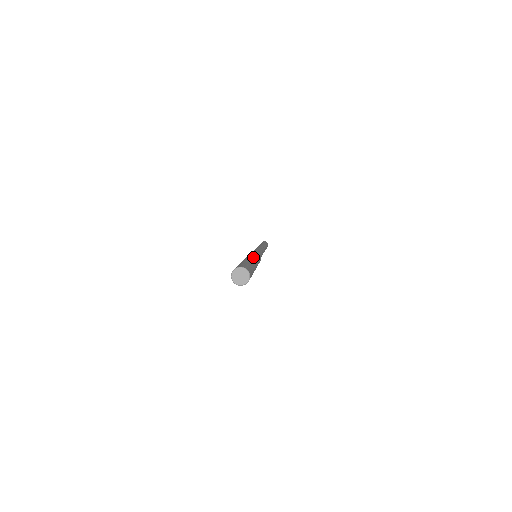
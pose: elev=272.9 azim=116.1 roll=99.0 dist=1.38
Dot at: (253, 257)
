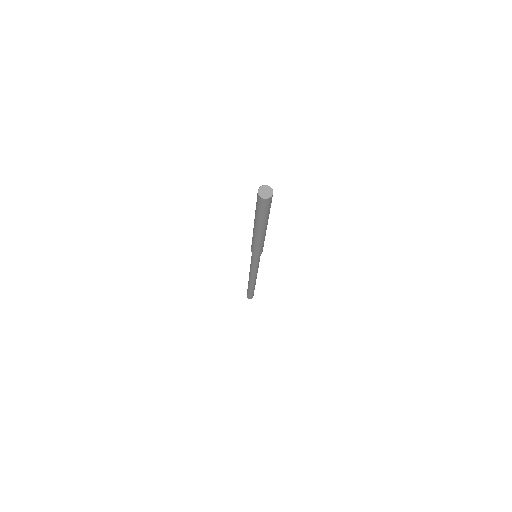
Dot at: occluded
